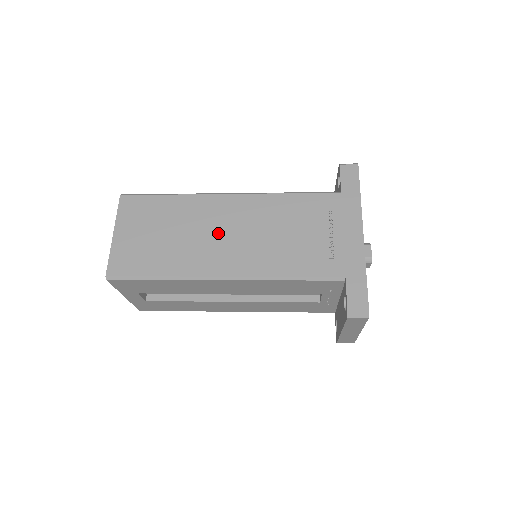
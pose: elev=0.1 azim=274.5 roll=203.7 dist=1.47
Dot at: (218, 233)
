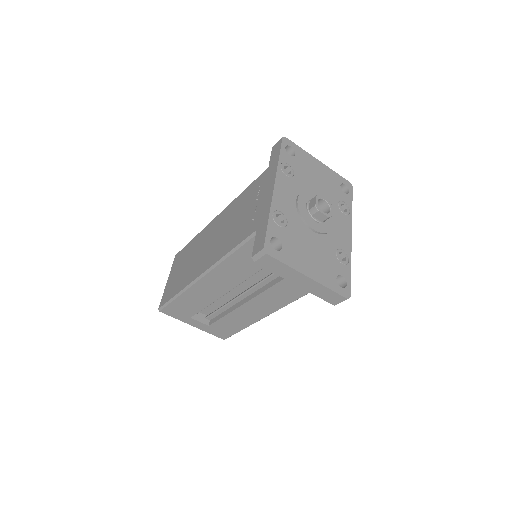
Dot at: (205, 247)
